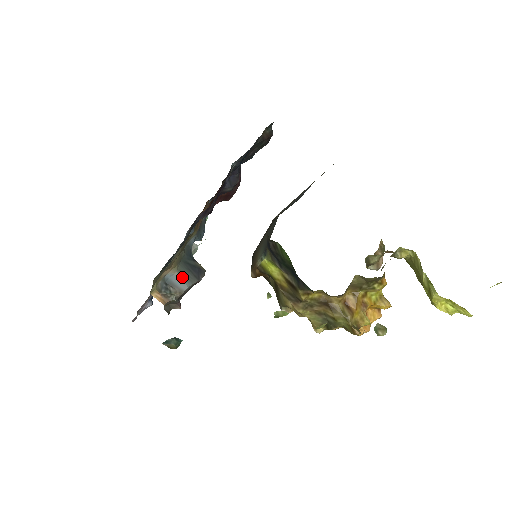
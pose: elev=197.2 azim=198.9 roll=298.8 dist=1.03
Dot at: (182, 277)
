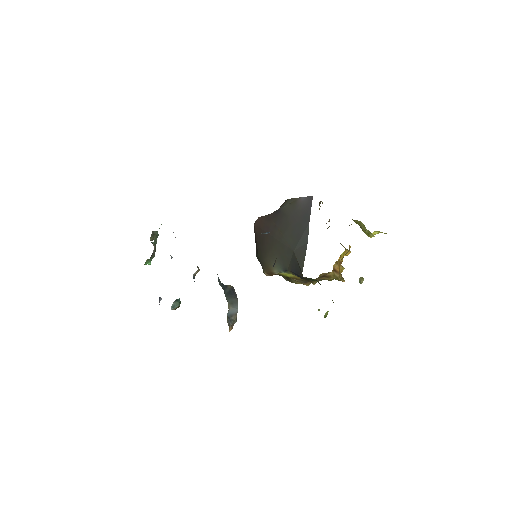
Dot at: (233, 306)
